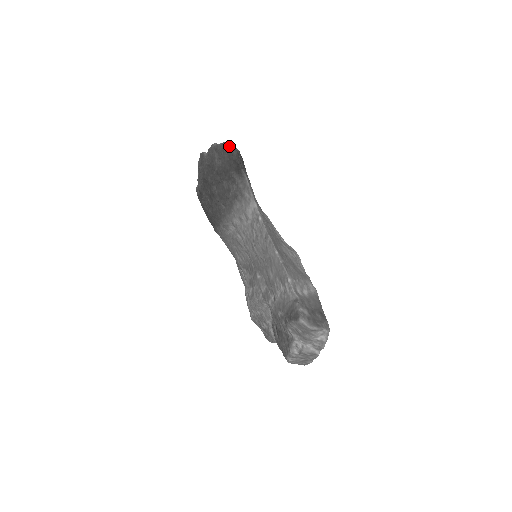
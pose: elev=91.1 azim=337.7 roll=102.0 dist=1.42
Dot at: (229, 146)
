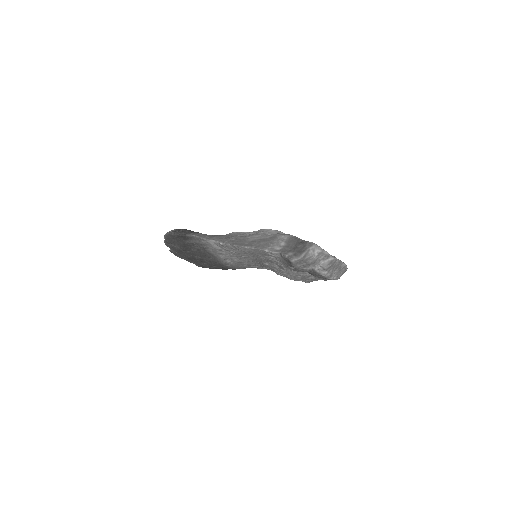
Dot at: (167, 235)
